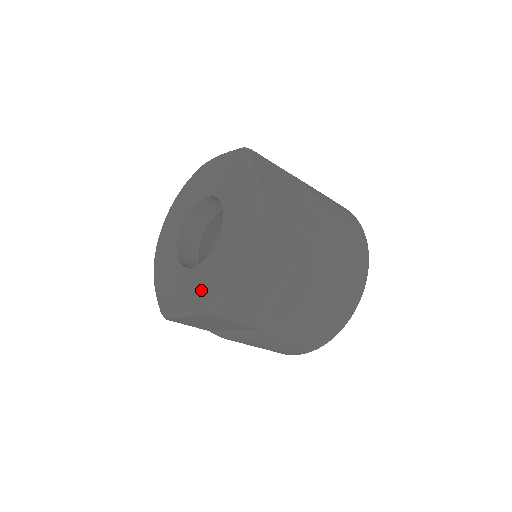
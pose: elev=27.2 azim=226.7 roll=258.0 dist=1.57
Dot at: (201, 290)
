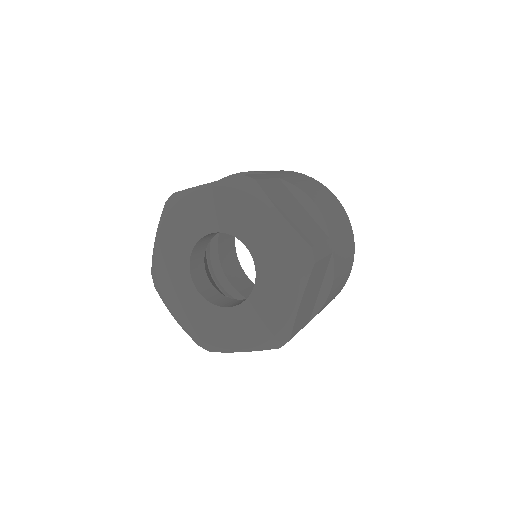
Dot at: (255, 330)
